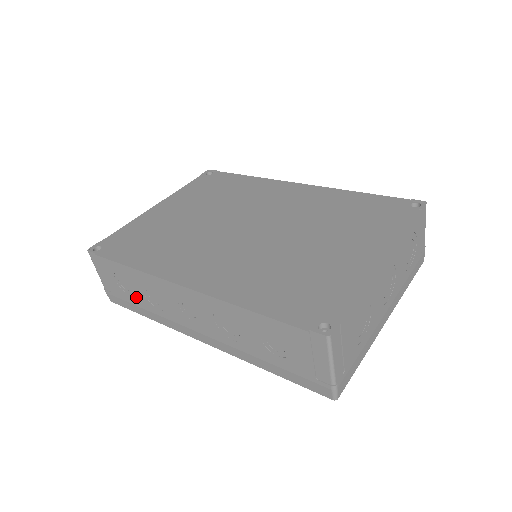
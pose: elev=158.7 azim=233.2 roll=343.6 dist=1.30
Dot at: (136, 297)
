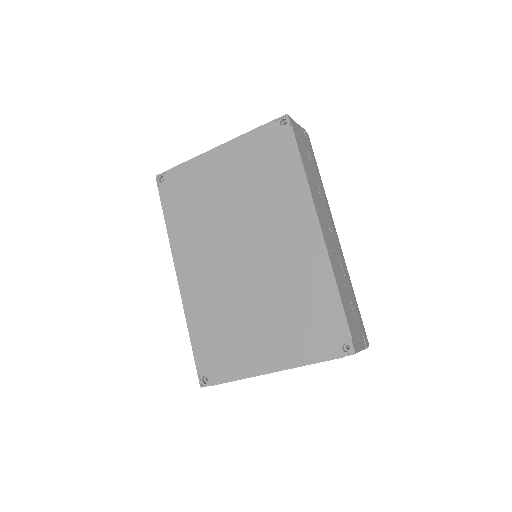
Dot at: occluded
